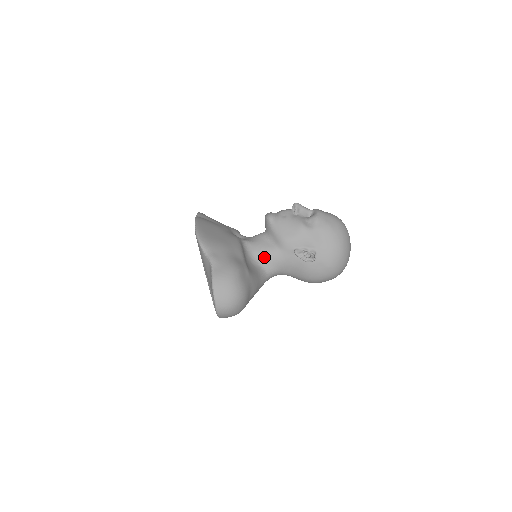
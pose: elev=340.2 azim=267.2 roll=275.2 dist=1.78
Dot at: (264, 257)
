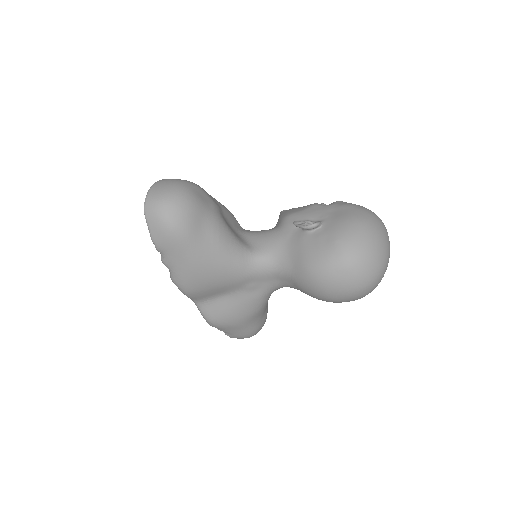
Dot at: (257, 236)
